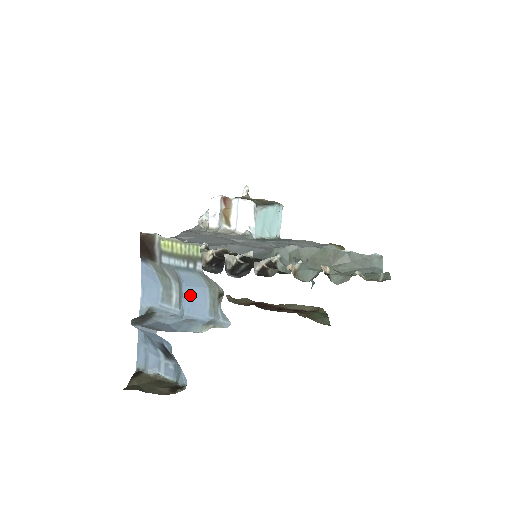
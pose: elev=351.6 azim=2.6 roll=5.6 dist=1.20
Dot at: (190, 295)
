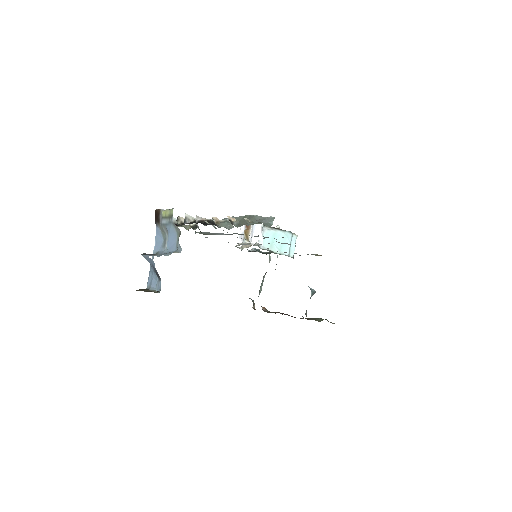
Dot at: (170, 239)
